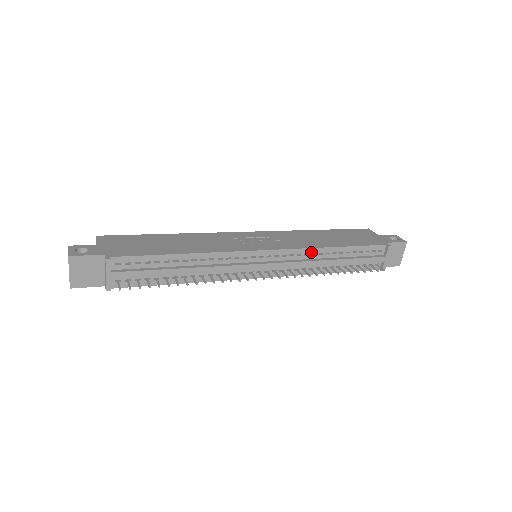
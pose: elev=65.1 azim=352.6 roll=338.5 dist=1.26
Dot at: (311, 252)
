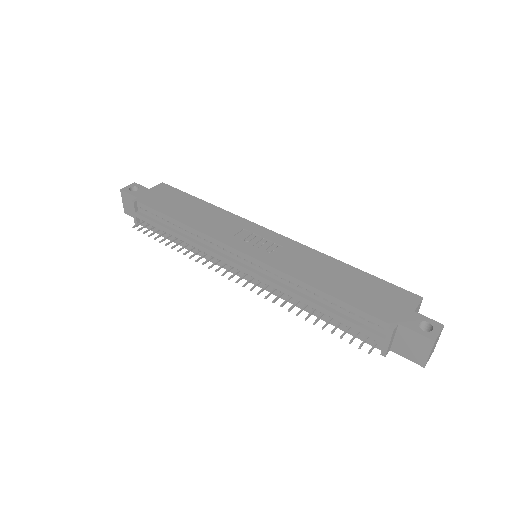
Dot at: (289, 279)
